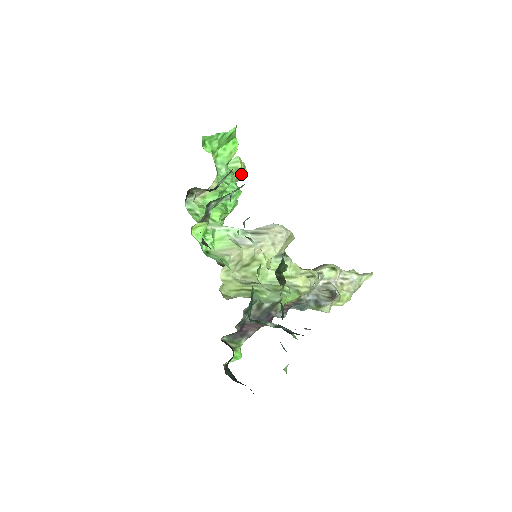
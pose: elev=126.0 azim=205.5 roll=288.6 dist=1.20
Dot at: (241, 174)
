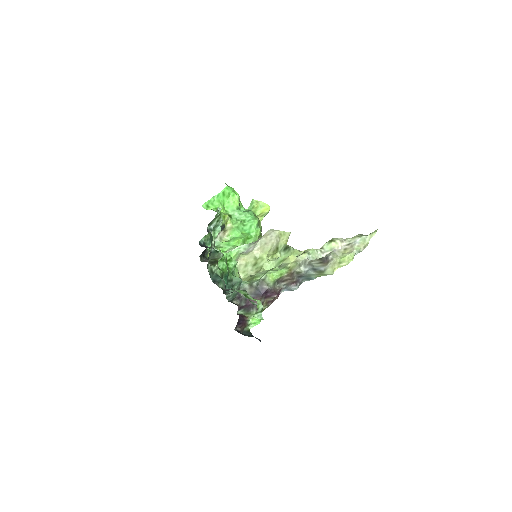
Dot at: (264, 209)
